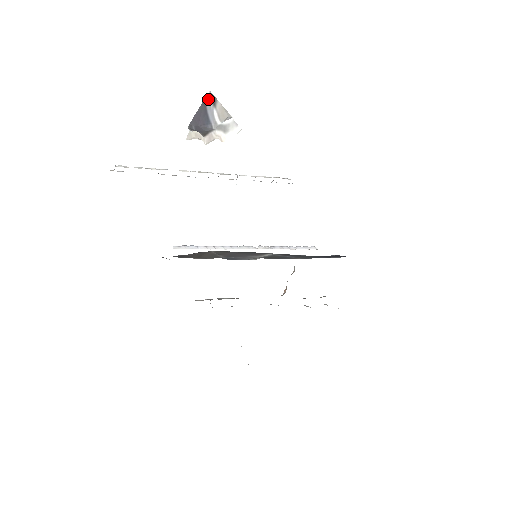
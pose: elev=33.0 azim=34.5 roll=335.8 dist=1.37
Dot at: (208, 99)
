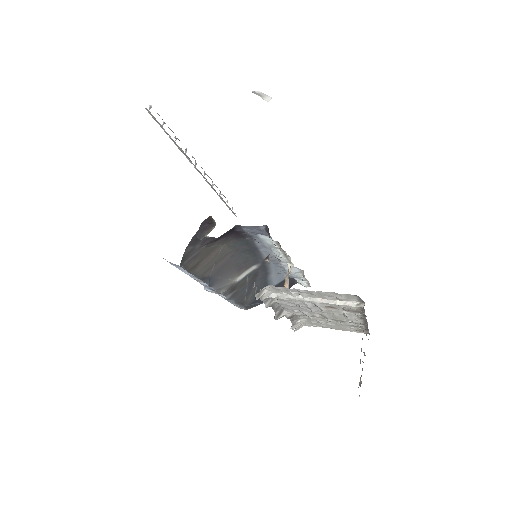
Dot at: occluded
